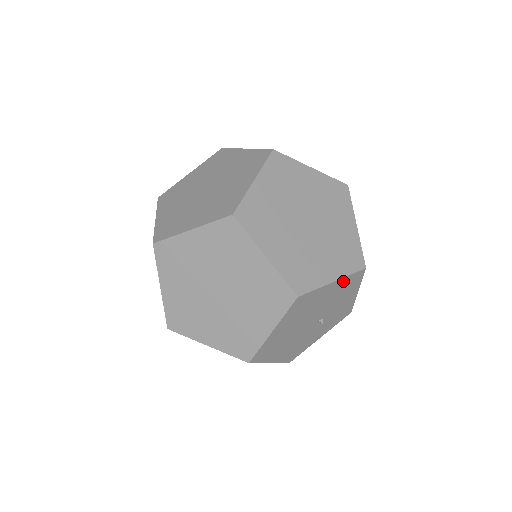
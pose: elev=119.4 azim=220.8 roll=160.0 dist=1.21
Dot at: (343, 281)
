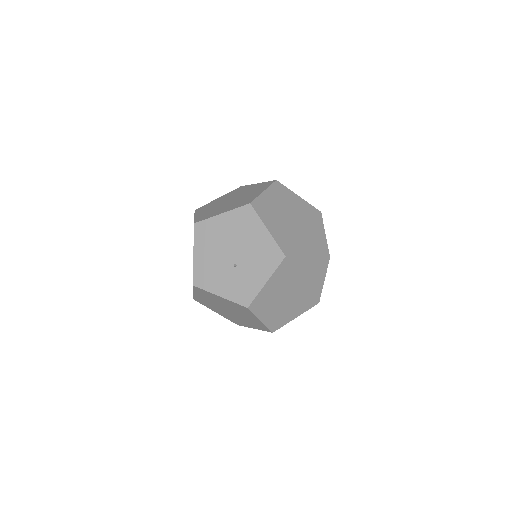
Dot at: (270, 242)
